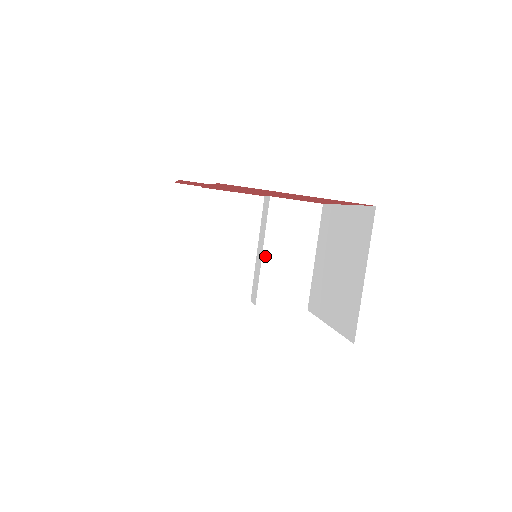
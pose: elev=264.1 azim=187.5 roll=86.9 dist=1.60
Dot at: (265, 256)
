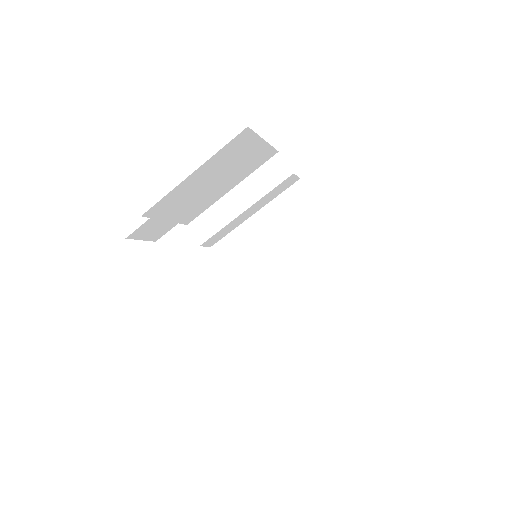
Dot at: (284, 280)
